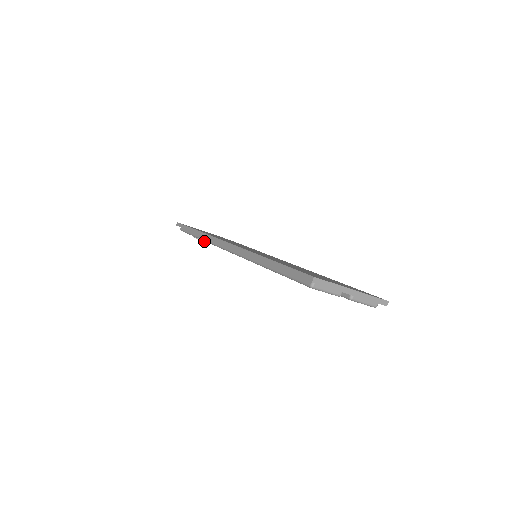
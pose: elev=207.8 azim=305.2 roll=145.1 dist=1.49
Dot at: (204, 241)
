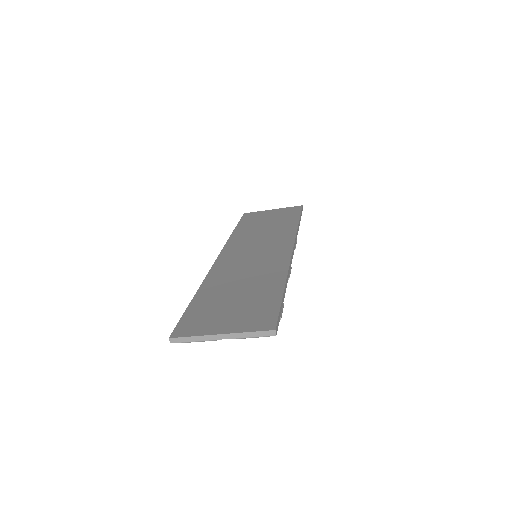
Dot at: occluded
